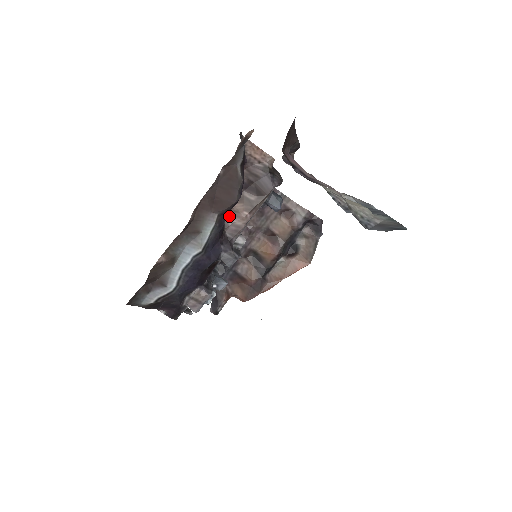
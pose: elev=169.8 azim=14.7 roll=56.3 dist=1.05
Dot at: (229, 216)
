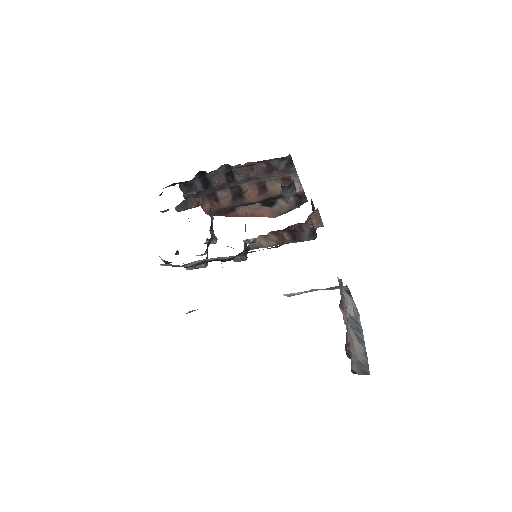
Dot at: (261, 238)
